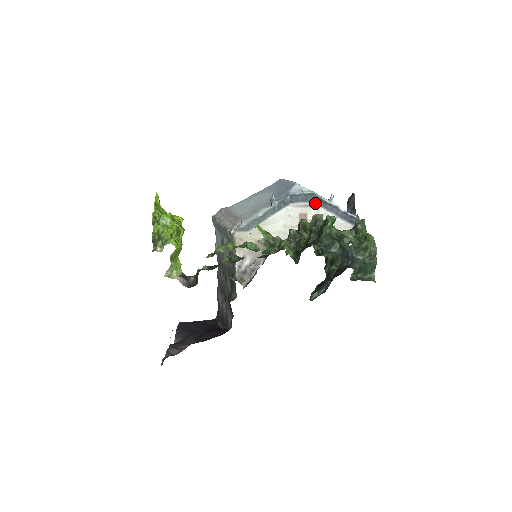
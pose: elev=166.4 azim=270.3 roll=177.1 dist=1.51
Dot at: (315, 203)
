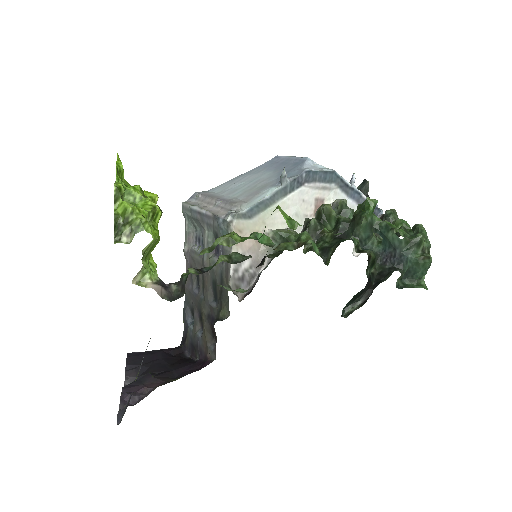
Dot at: (335, 185)
